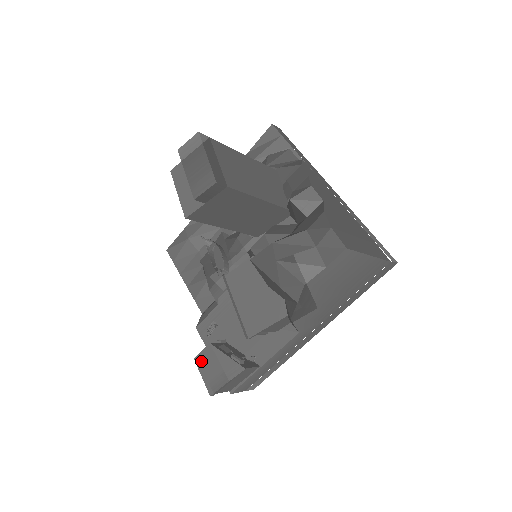
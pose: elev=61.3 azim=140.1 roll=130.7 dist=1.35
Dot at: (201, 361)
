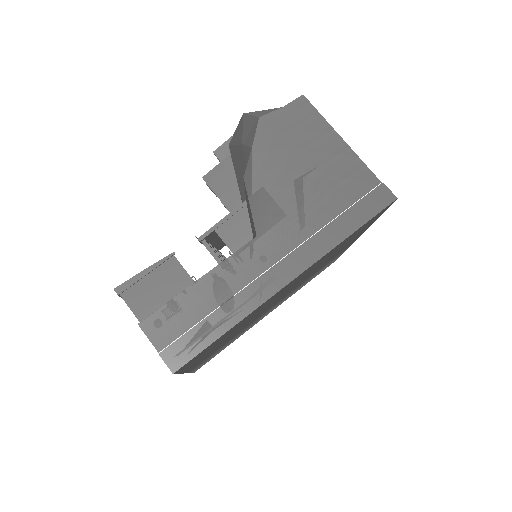
Dot at: occluded
